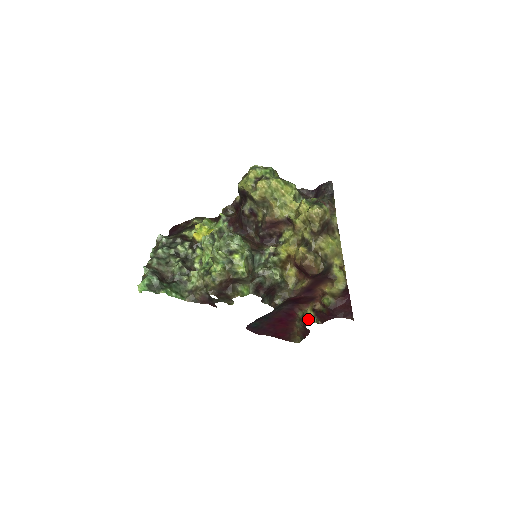
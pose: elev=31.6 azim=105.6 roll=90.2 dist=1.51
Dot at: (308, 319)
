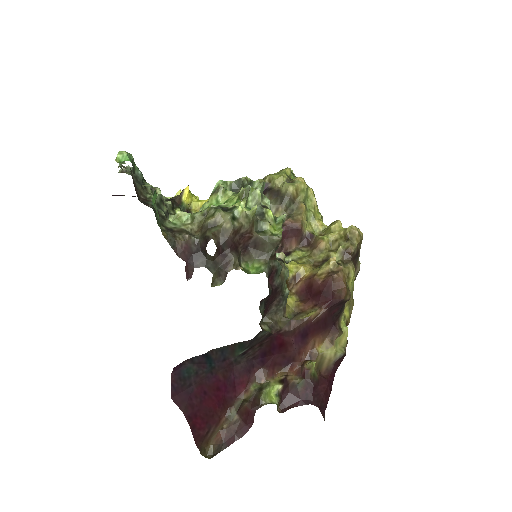
Dot at: (267, 396)
